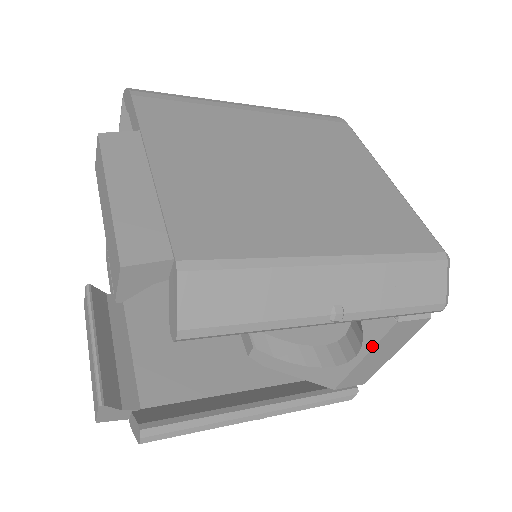
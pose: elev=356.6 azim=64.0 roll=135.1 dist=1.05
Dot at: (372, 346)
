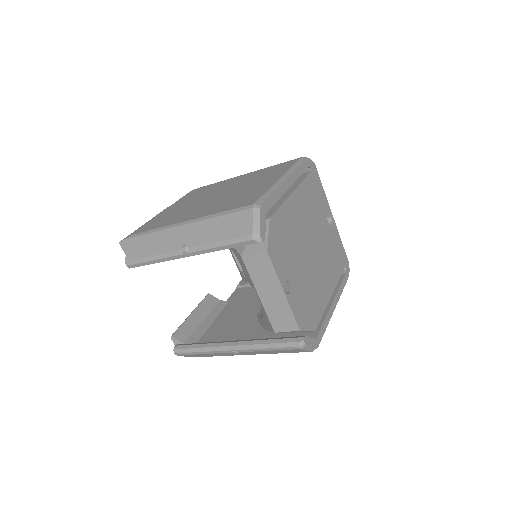
Dot at: (252, 282)
